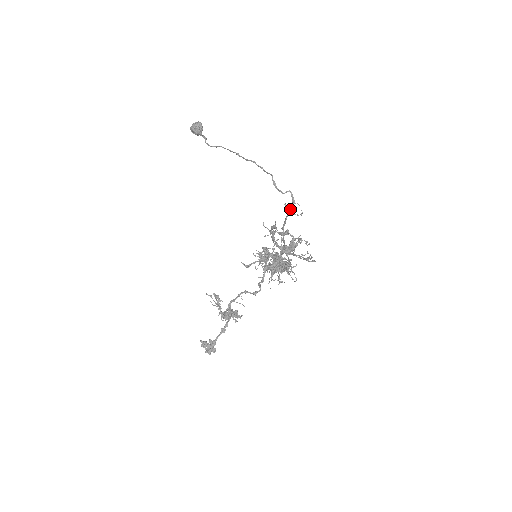
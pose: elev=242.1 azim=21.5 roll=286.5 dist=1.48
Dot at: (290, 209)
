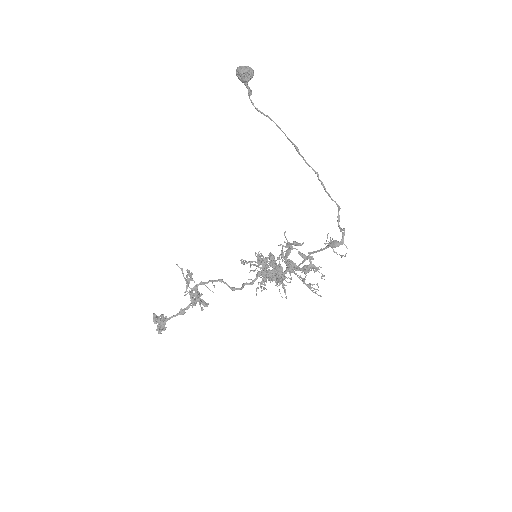
Dot at: (335, 246)
